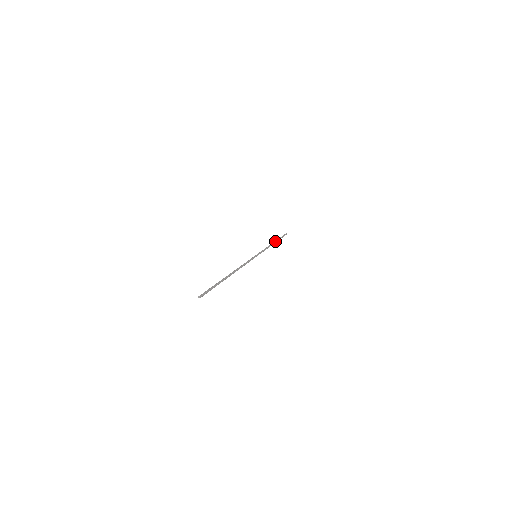
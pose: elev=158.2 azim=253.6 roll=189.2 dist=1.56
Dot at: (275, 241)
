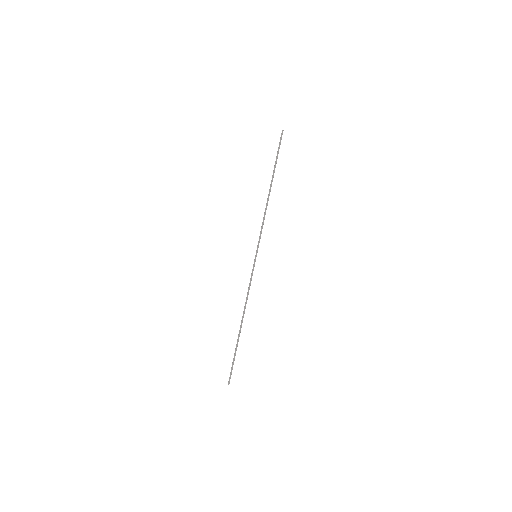
Dot at: (271, 184)
